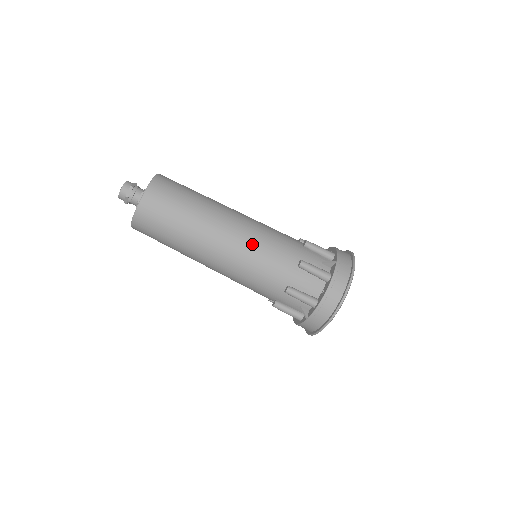
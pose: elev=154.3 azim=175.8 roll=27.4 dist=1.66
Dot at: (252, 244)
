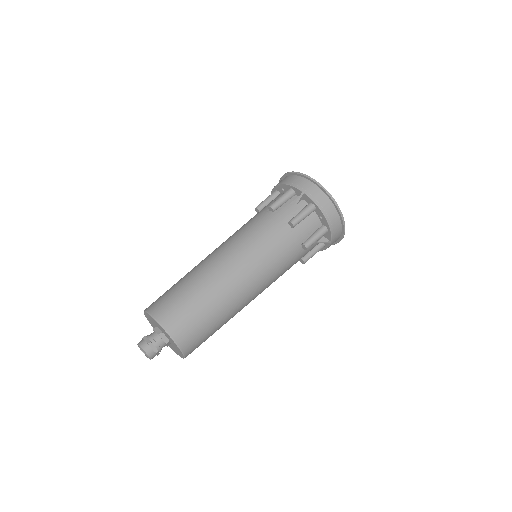
Dot at: (257, 258)
